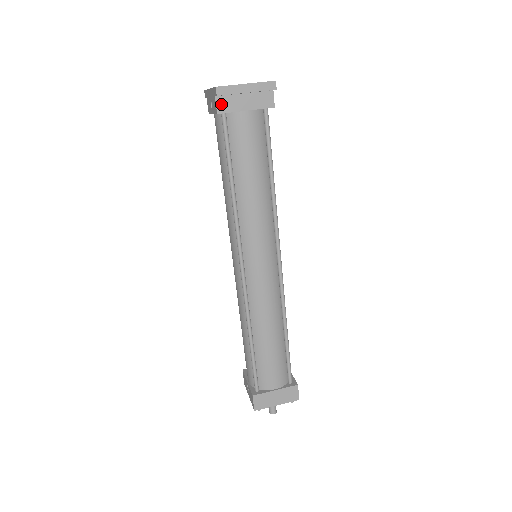
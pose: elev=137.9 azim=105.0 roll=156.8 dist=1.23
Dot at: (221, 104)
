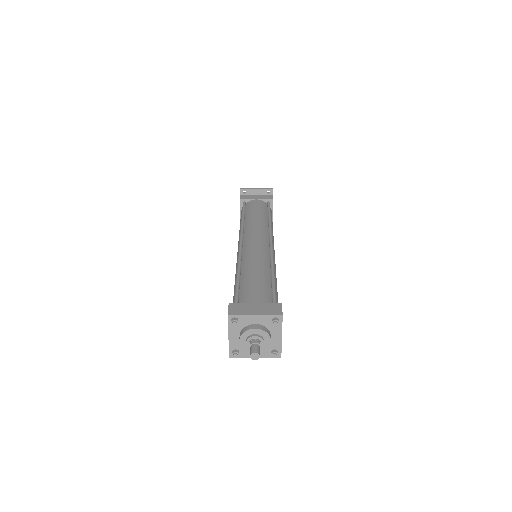
Dot at: (243, 197)
